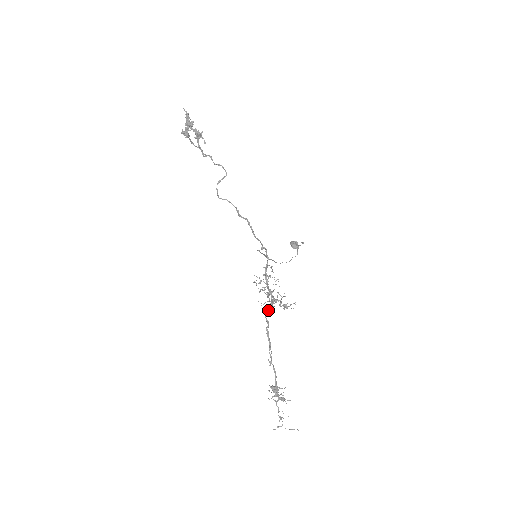
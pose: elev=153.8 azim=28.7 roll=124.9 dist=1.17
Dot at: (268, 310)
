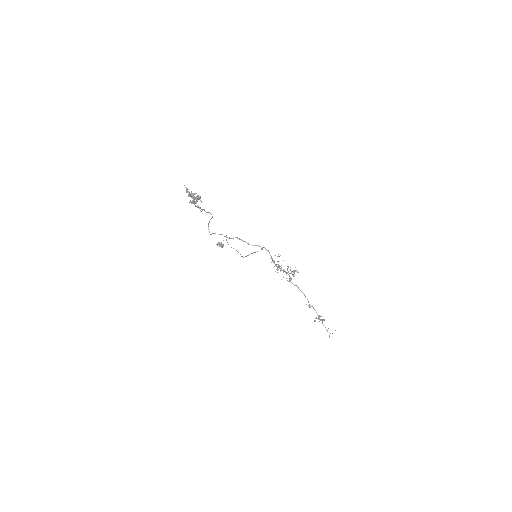
Dot at: (290, 279)
